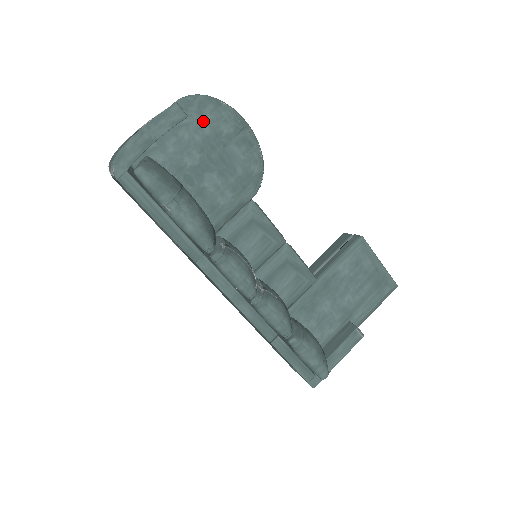
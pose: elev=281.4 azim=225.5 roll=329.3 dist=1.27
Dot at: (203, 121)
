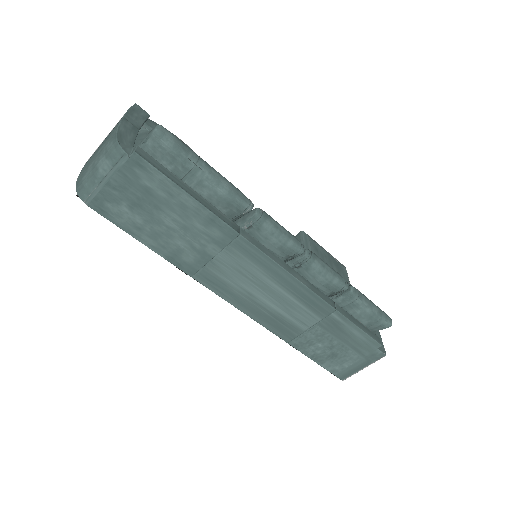
Dot at: occluded
